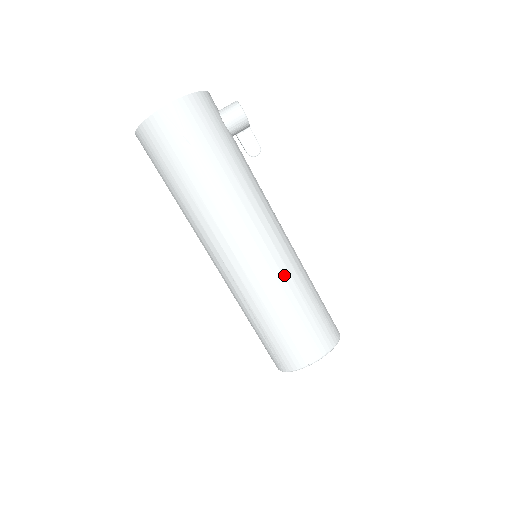
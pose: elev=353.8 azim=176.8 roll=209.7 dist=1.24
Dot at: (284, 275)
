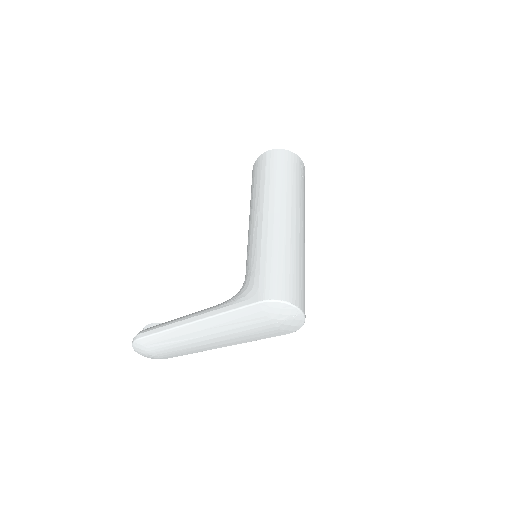
Dot at: occluded
